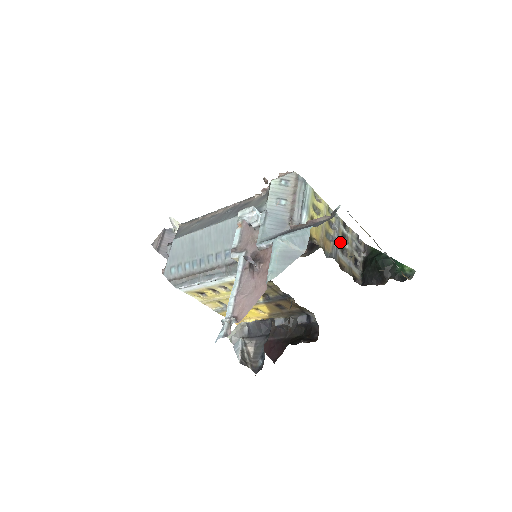
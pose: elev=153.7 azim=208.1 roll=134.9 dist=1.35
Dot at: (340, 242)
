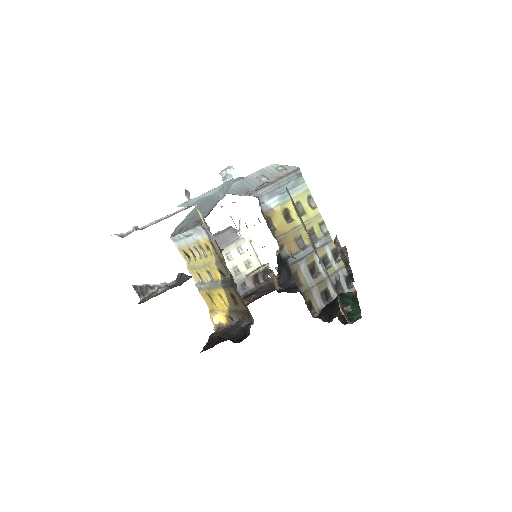
Dot at: (313, 259)
